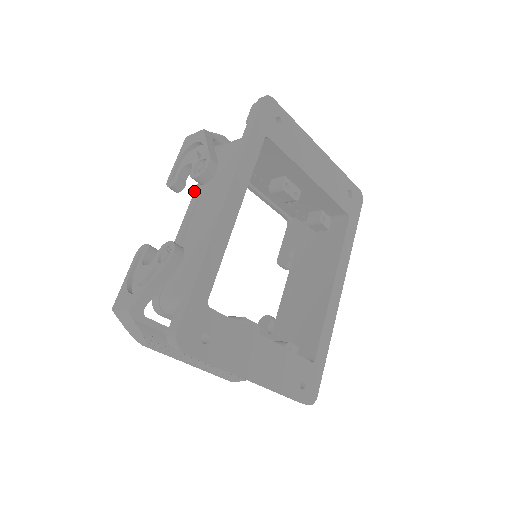
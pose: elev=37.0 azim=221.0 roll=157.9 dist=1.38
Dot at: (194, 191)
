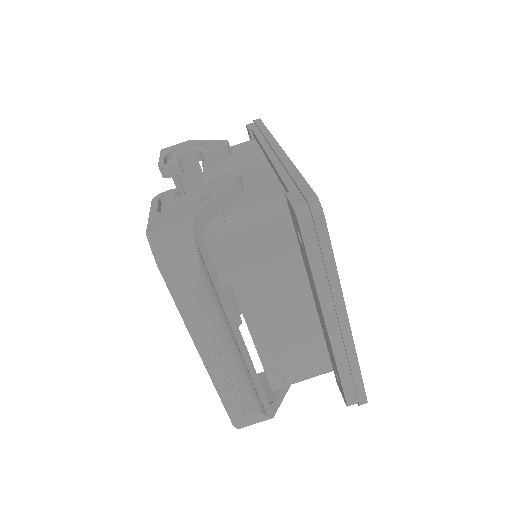
Dot at: occluded
